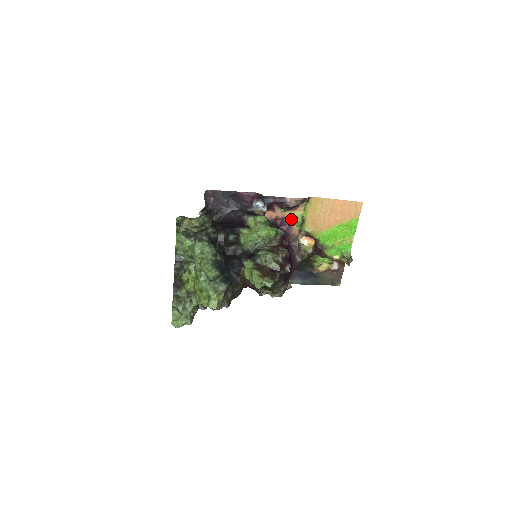
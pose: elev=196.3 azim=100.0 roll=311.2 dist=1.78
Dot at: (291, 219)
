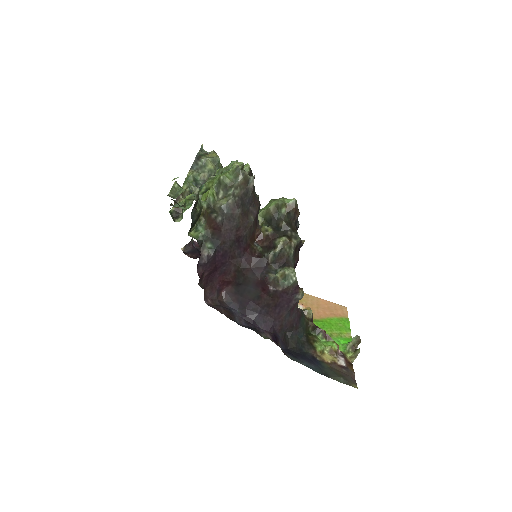
Dot at: occluded
